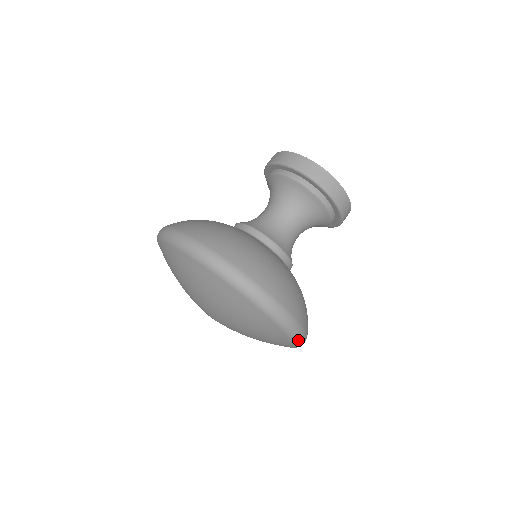
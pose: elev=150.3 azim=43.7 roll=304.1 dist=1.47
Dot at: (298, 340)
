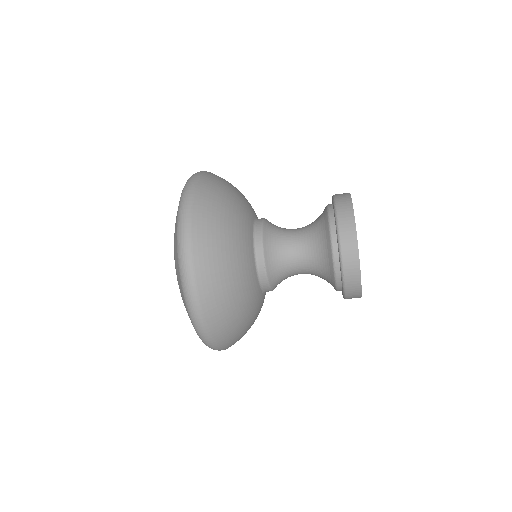
Dot at: (207, 344)
